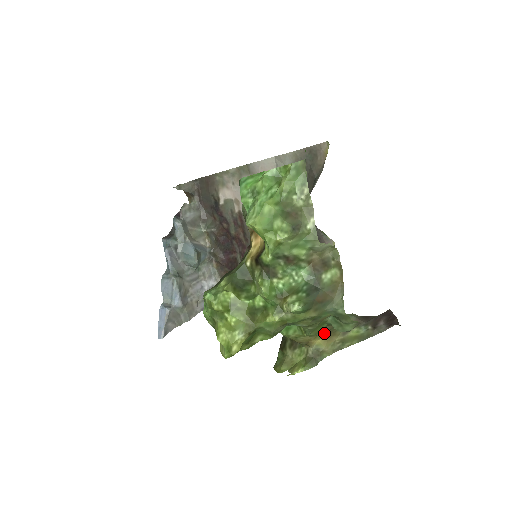
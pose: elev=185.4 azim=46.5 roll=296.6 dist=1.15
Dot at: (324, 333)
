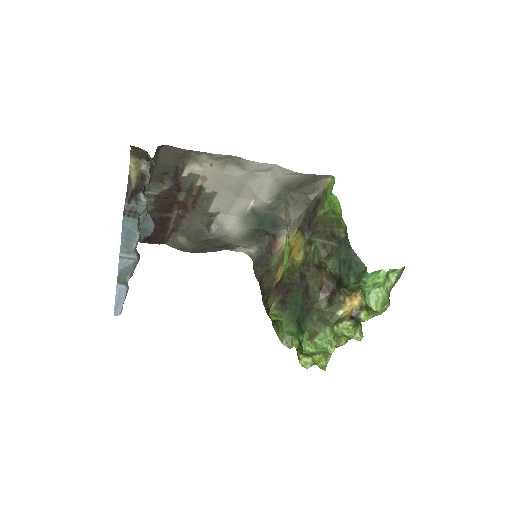
Dot at: occluded
